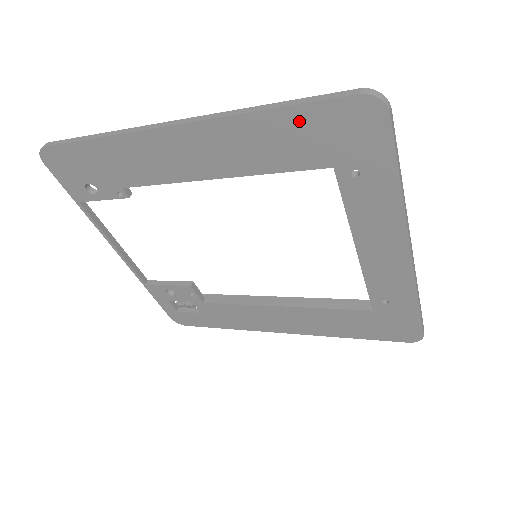
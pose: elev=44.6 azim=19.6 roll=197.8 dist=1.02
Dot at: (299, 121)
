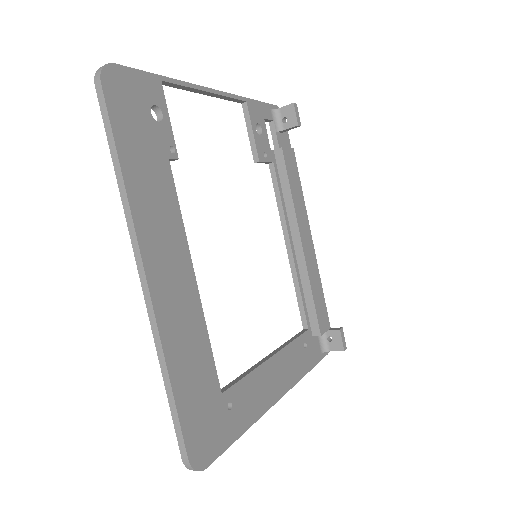
Dot at: occluded
